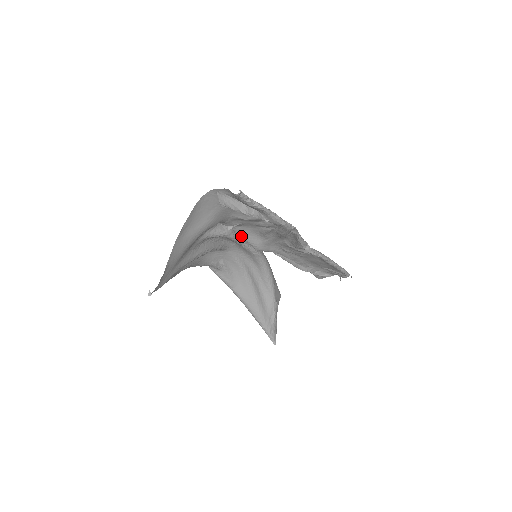
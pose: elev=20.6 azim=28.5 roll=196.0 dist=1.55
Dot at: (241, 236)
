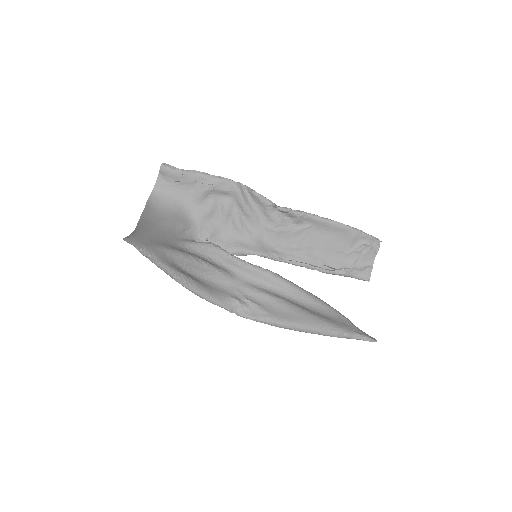
Dot at: (229, 248)
